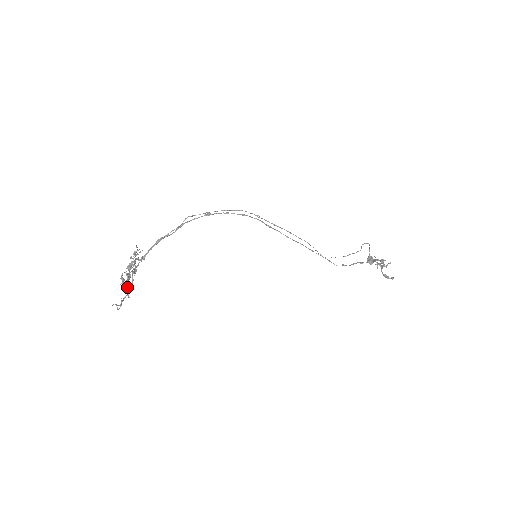
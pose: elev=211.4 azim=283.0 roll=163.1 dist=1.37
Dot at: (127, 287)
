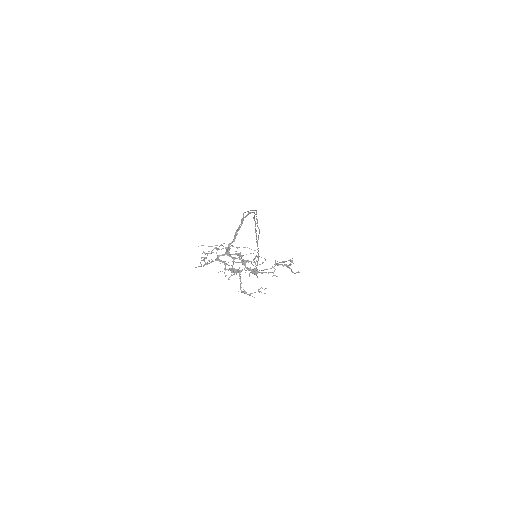
Dot at: (258, 272)
